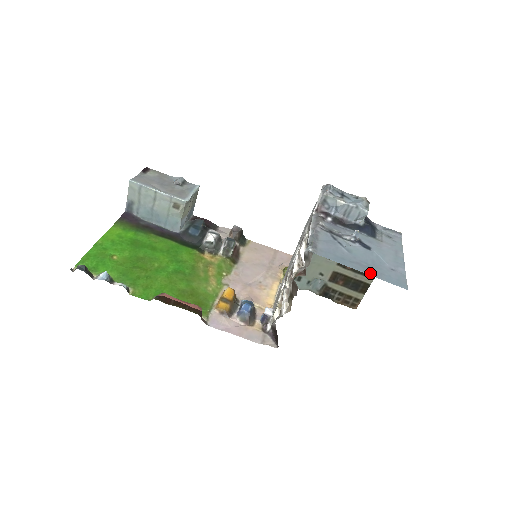
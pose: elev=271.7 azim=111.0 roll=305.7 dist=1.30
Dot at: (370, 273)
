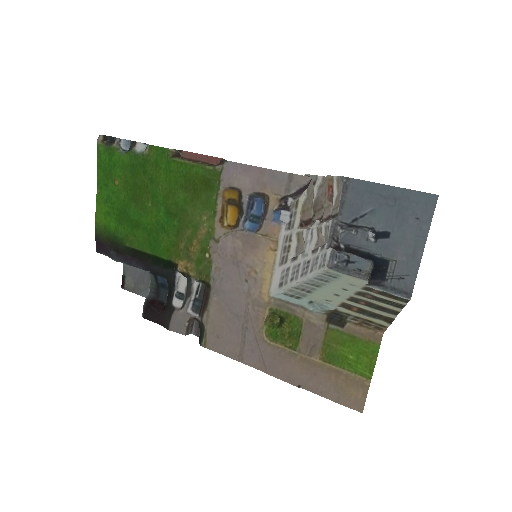
Dot at: (399, 191)
